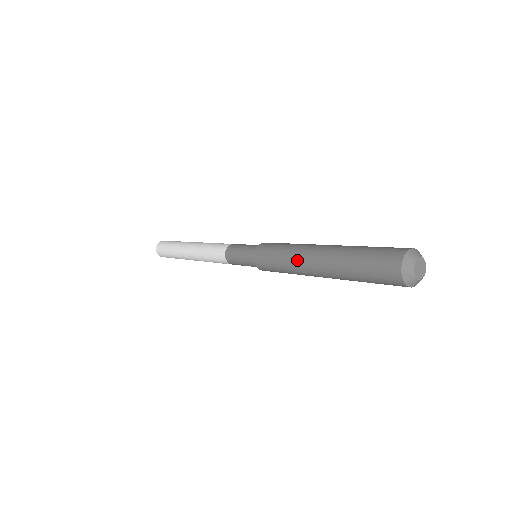
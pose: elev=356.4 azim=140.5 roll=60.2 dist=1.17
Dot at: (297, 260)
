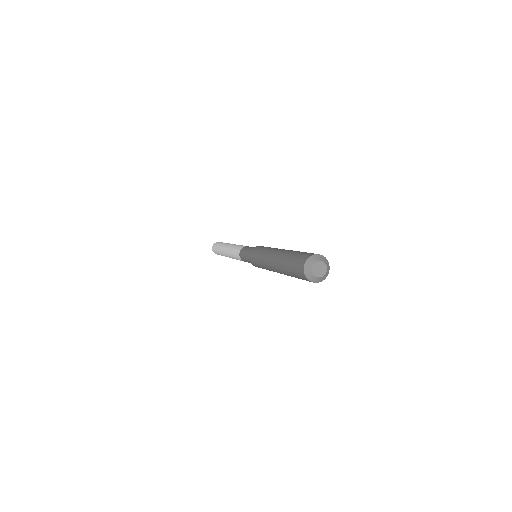
Dot at: (269, 252)
